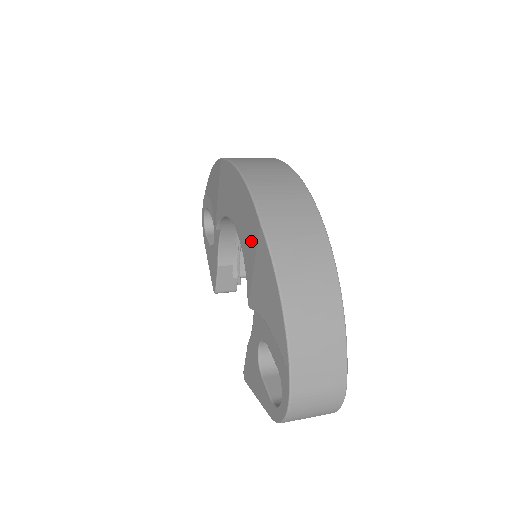
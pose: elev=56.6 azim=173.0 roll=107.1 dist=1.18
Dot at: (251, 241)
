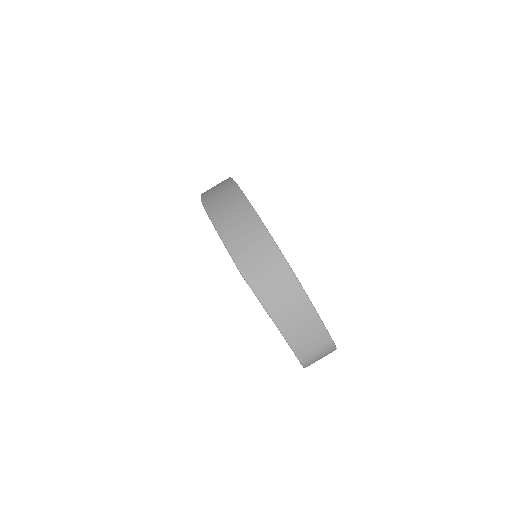
Dot at: occluded
